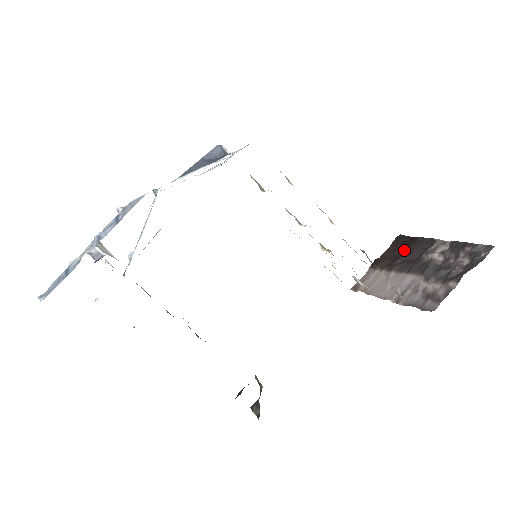
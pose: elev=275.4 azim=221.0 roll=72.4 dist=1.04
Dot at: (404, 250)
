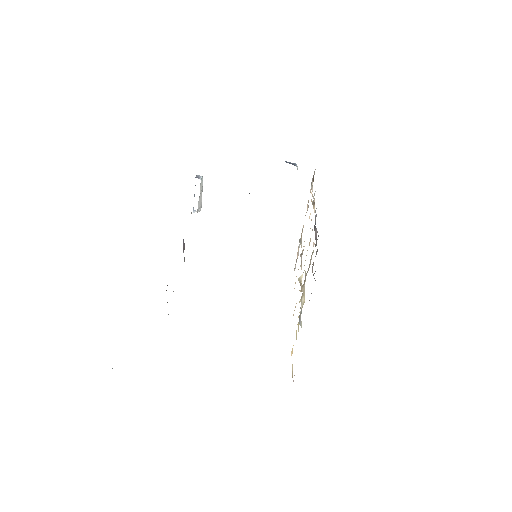
Dot at: occluded
